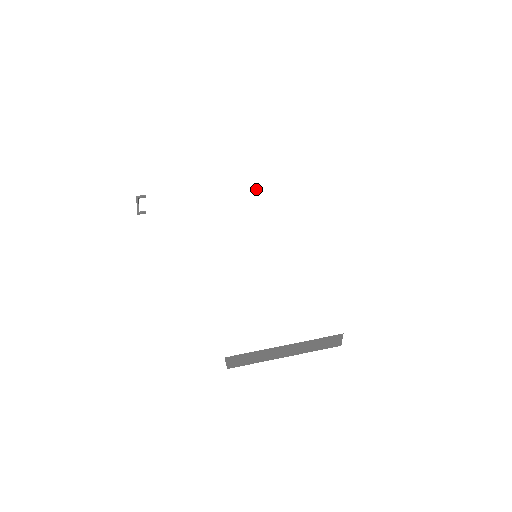
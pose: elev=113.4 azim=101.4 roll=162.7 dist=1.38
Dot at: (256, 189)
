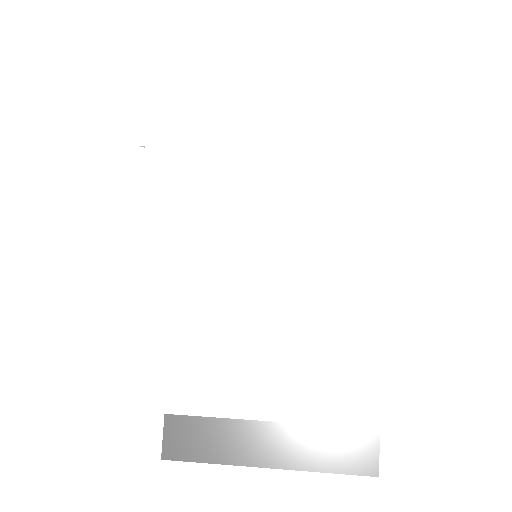
Dot at: occluded
